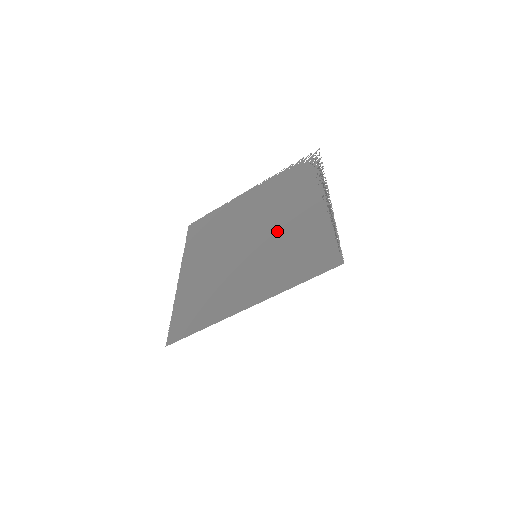
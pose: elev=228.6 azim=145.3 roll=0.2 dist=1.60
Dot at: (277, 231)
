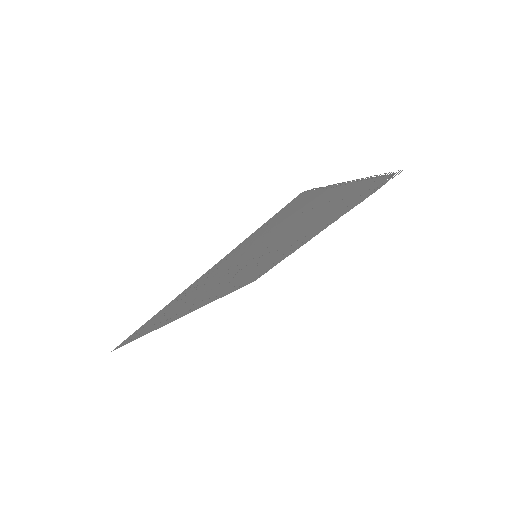
Dot at: (295, 230)
